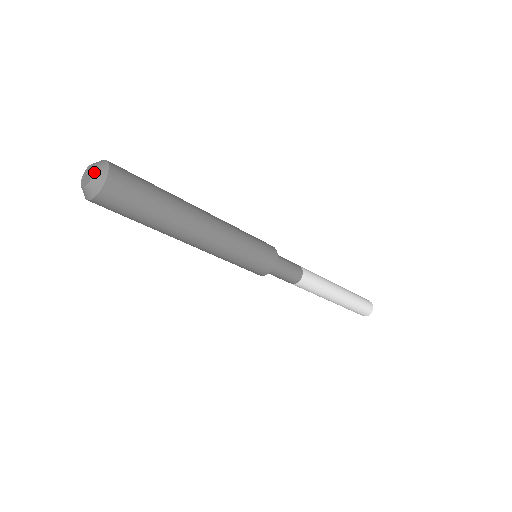
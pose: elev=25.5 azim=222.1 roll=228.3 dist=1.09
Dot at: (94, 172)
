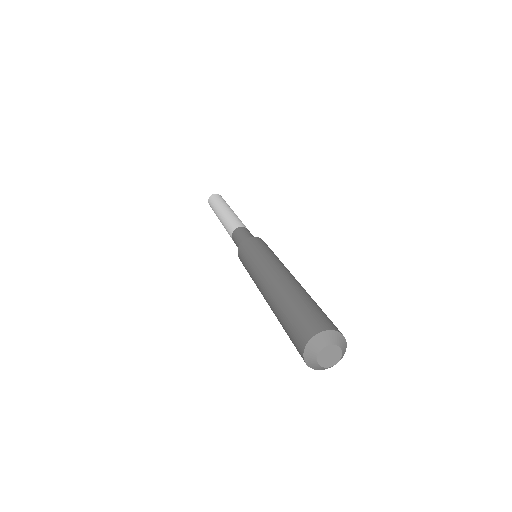
Dot at: (342, 350)
